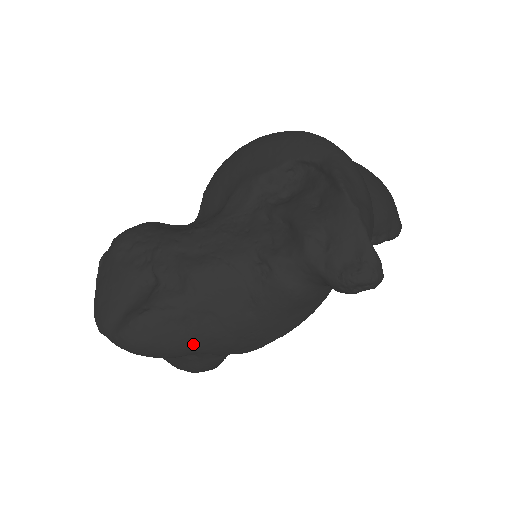
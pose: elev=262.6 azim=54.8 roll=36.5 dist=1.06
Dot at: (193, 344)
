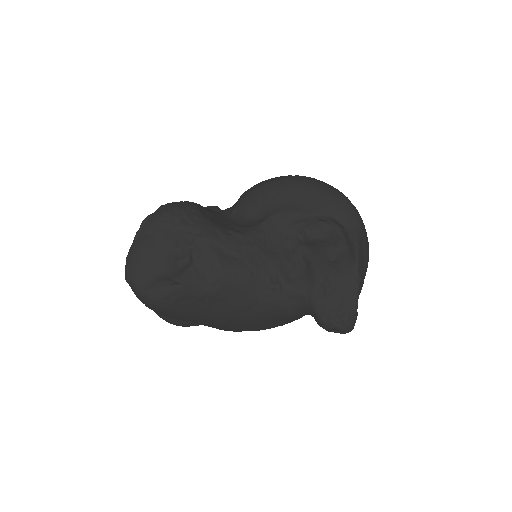
Dot at: (197, 317)
